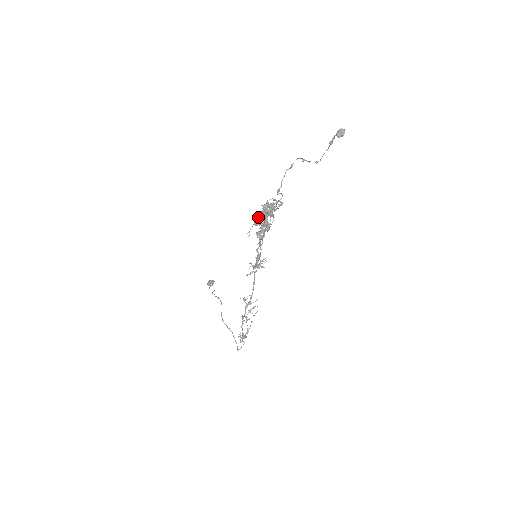
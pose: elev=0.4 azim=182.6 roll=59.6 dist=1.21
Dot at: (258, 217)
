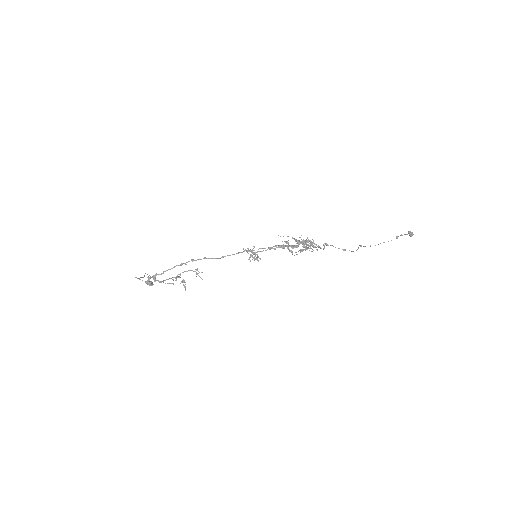
Dot at: occluded
